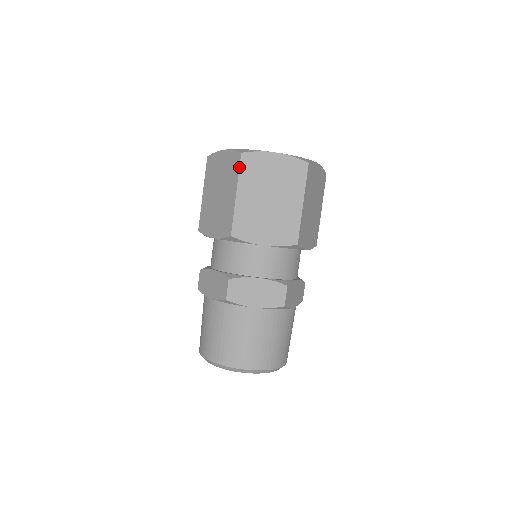
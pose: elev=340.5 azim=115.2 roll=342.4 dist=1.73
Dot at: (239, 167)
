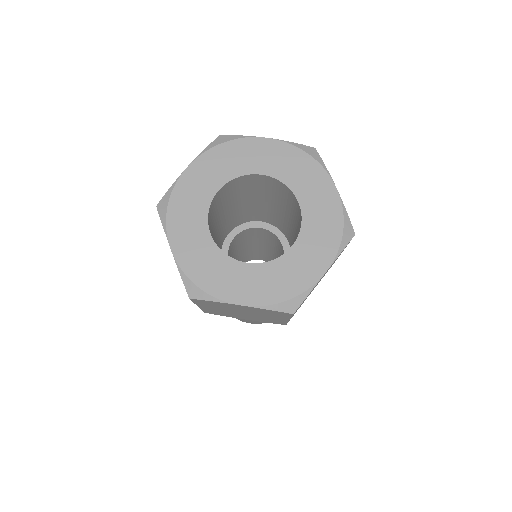
Dot at: occluded
